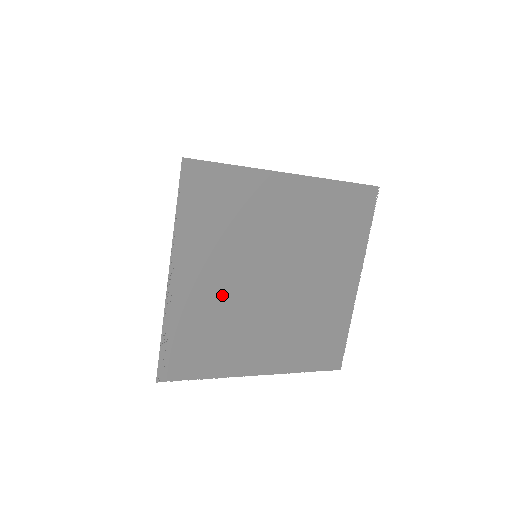
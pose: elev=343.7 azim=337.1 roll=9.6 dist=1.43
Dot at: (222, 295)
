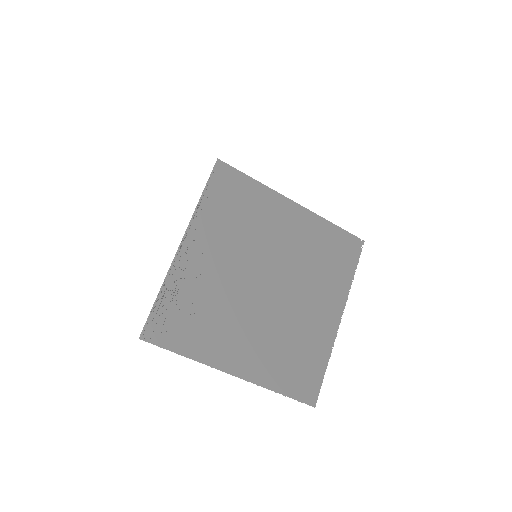
Dot at: (220, 278)
